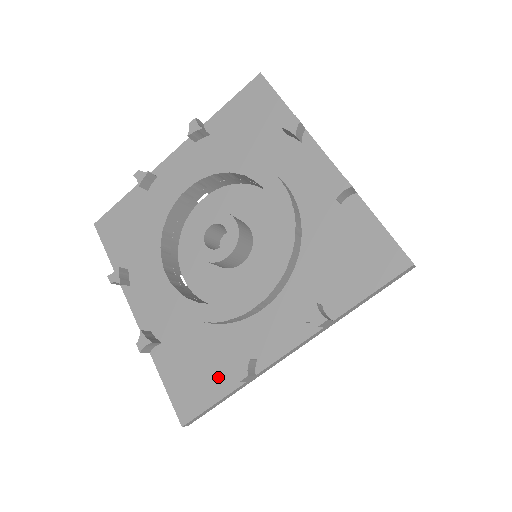
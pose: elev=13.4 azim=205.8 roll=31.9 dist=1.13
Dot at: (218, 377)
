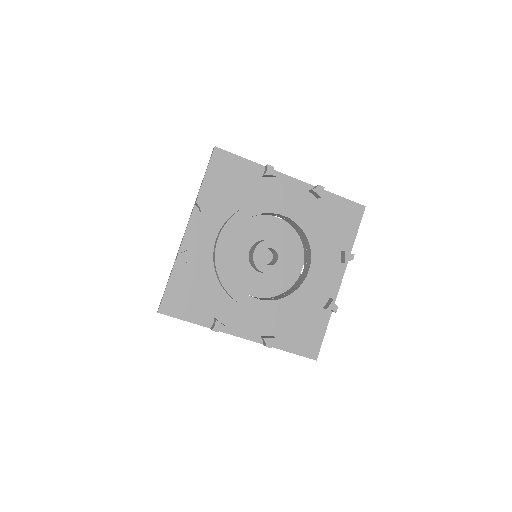
Dot at: (317, 323)
